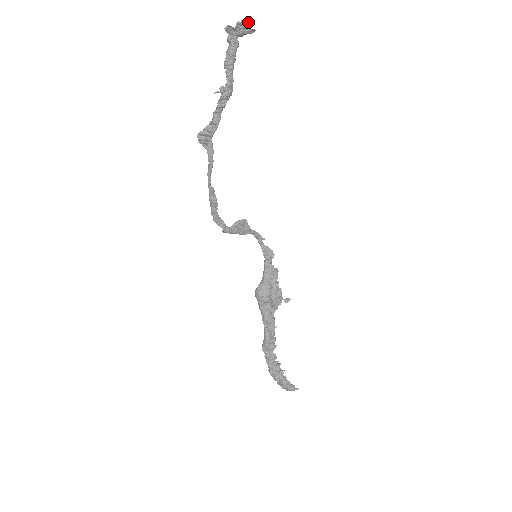
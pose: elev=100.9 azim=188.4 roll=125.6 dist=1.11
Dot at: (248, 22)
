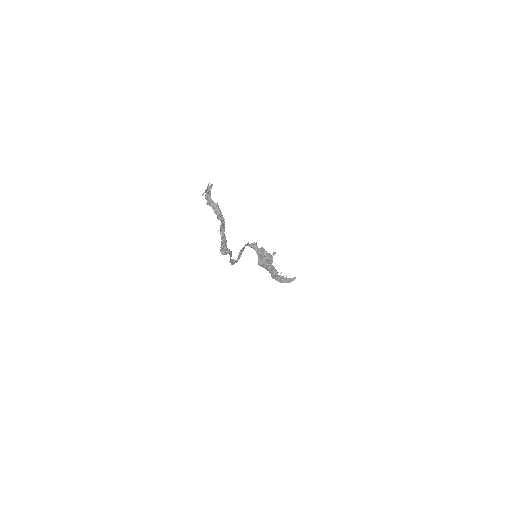
Dot at: (211, 188)
